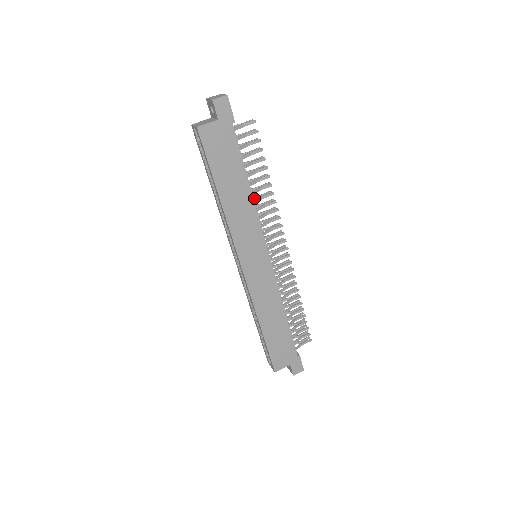
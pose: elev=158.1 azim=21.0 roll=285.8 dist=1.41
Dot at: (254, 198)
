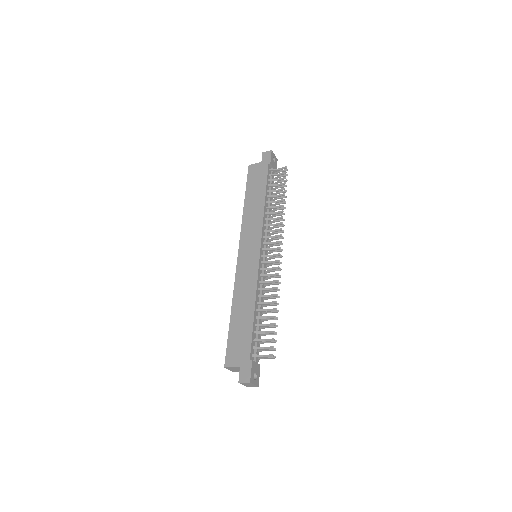
Dot at: (272, 216)
